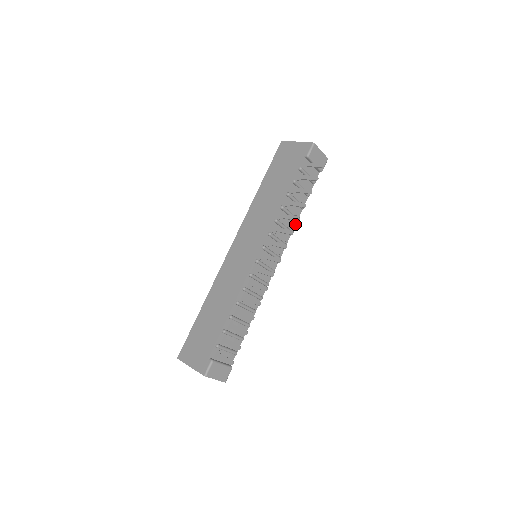
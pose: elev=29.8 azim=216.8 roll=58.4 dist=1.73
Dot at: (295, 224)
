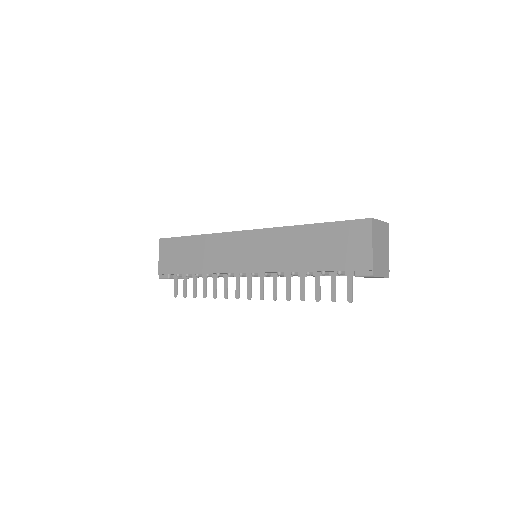
Dot at: occluded
